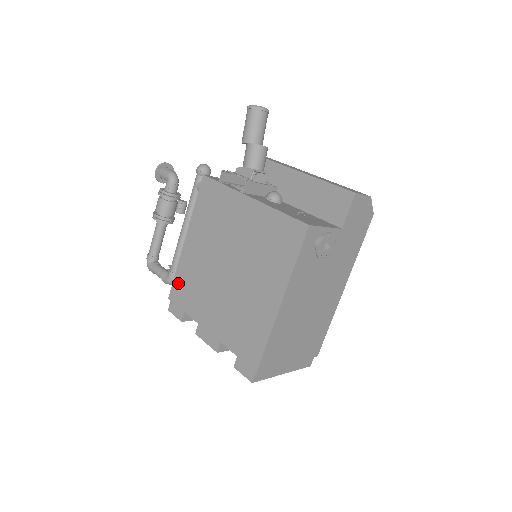
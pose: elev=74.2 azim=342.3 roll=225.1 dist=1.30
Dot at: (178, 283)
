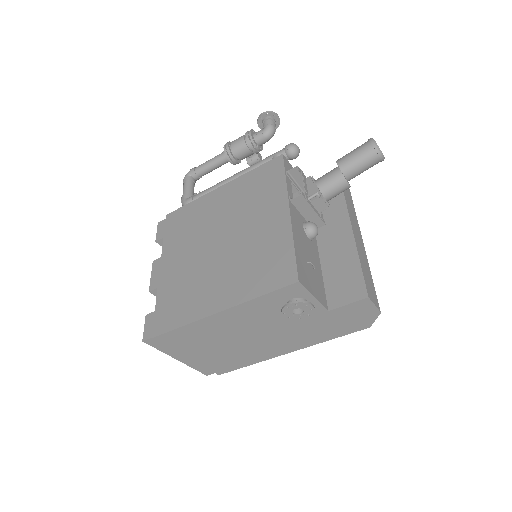
Dot at: (183, 212)
